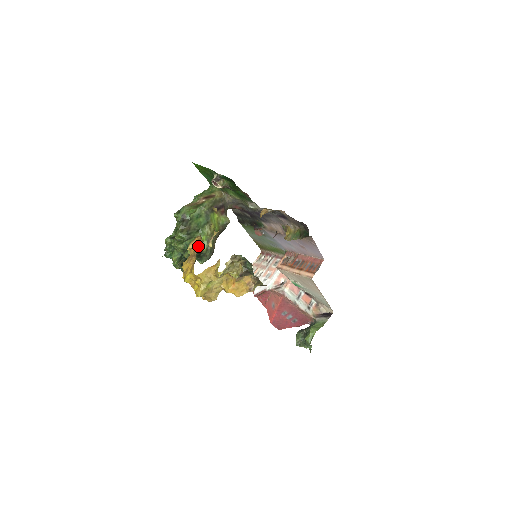
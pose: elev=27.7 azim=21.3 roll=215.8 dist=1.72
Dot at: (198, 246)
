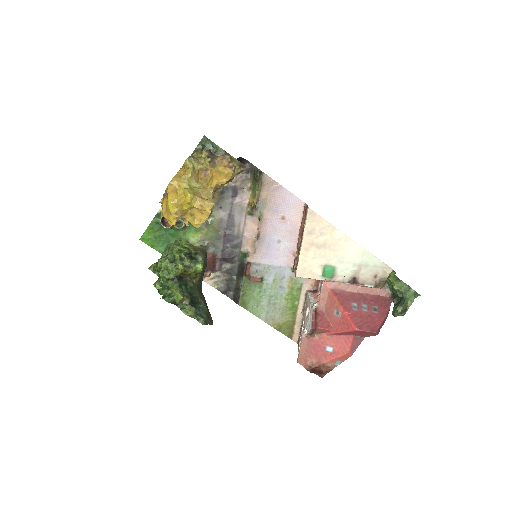
Dot at: occluded
